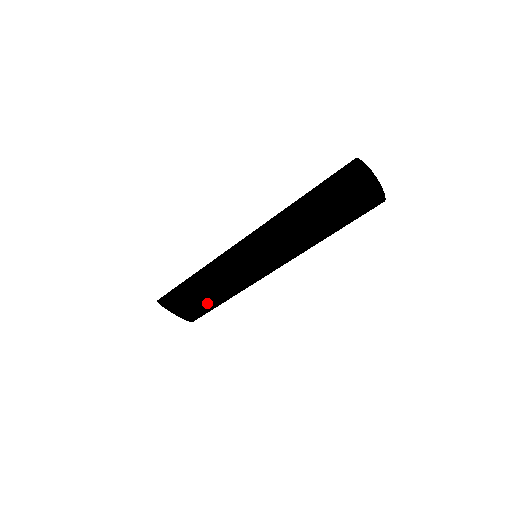
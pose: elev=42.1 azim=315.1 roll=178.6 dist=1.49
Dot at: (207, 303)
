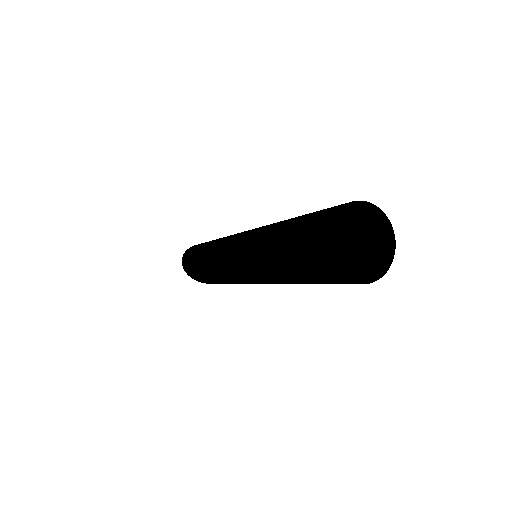
Dot at: occluded
